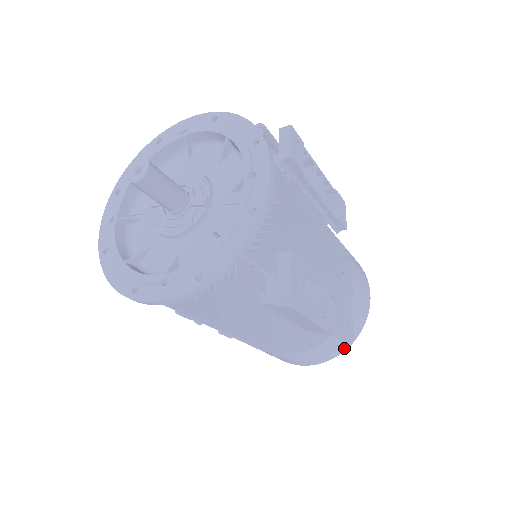
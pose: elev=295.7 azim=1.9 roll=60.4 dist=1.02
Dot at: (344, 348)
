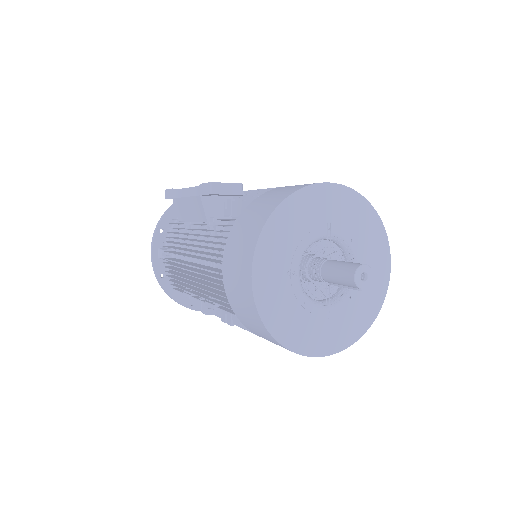
Dot at: (264, 220)
